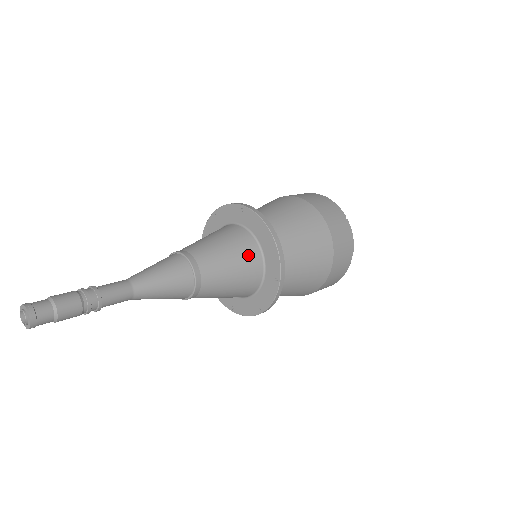
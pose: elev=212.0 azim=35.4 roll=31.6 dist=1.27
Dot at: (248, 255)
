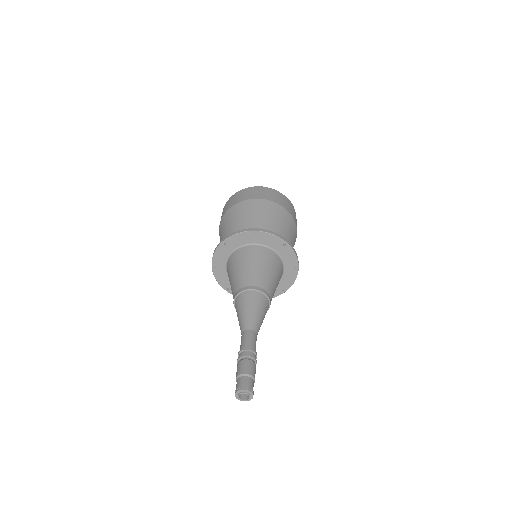
Dot at: occluded
